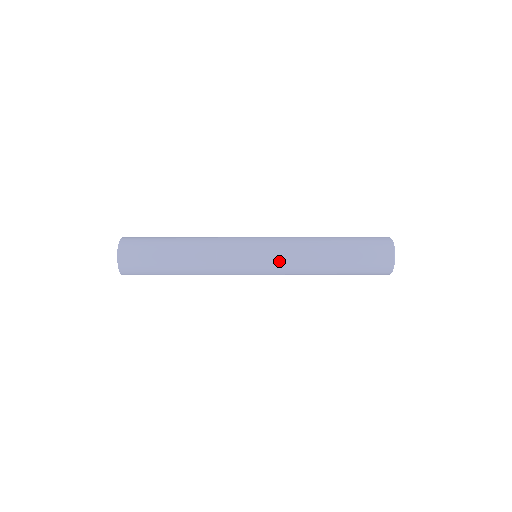
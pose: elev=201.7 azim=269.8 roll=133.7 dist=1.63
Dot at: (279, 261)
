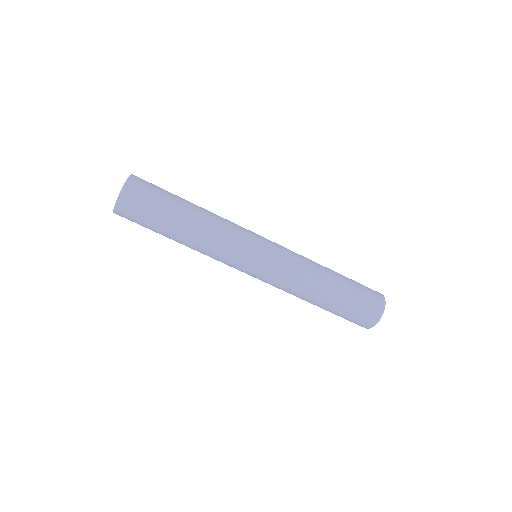
Dot at: (282, 265)
